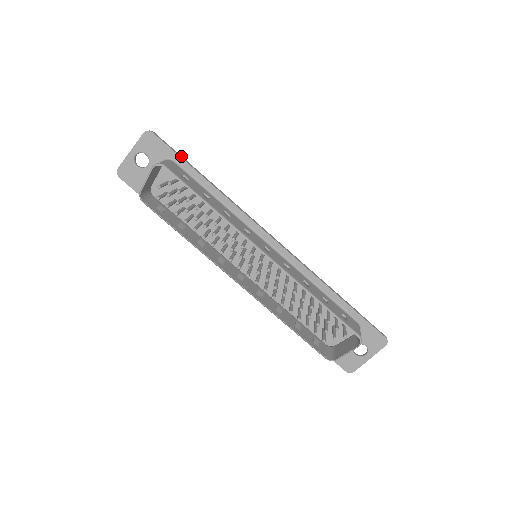
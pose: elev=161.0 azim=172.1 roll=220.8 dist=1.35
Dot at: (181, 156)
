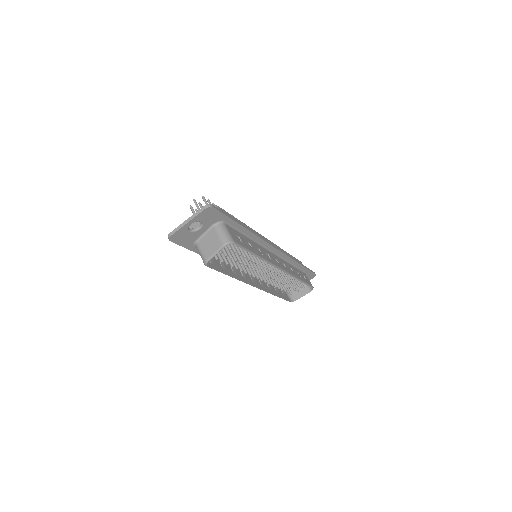
Dot at: (229, 216)
